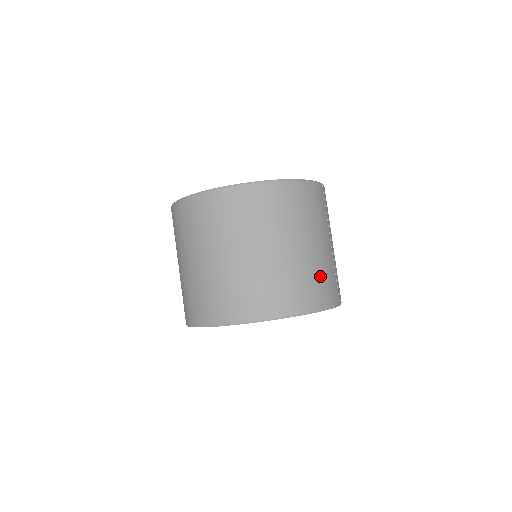
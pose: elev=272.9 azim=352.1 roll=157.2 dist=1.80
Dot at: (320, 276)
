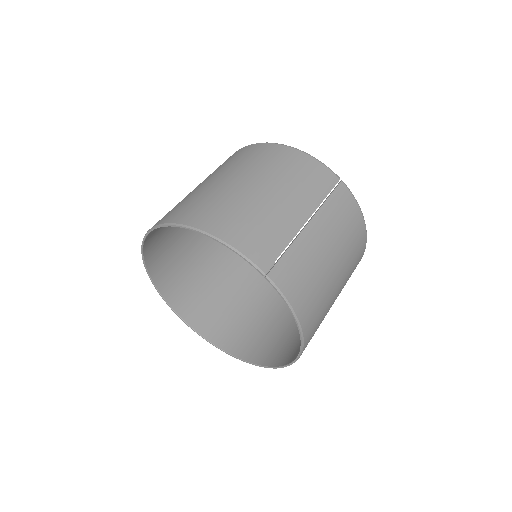
Dot at: (251, 218)
